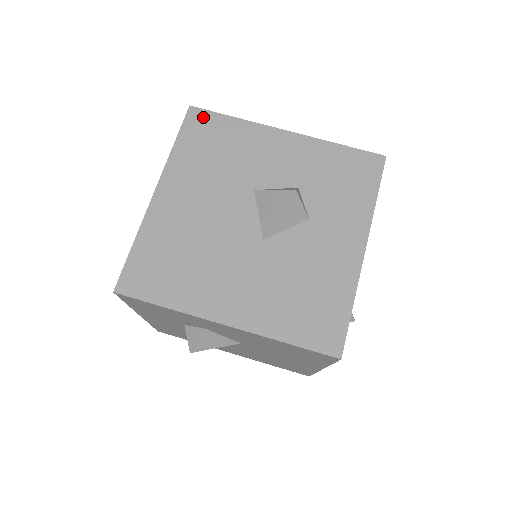
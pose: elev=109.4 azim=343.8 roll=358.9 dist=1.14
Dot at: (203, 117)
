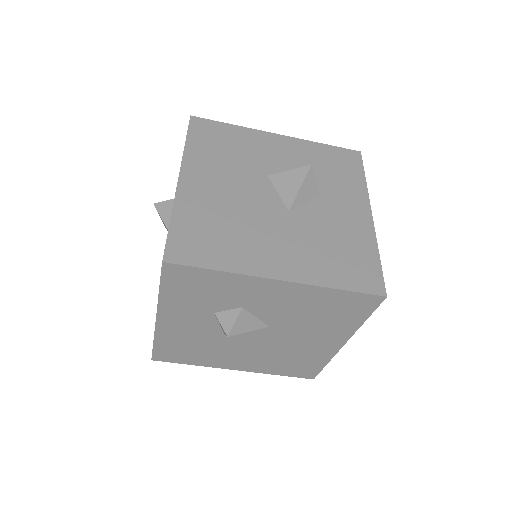
Dot at: (205, 124)
